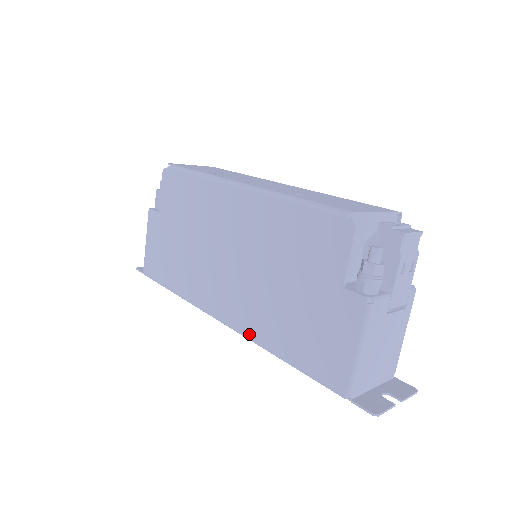
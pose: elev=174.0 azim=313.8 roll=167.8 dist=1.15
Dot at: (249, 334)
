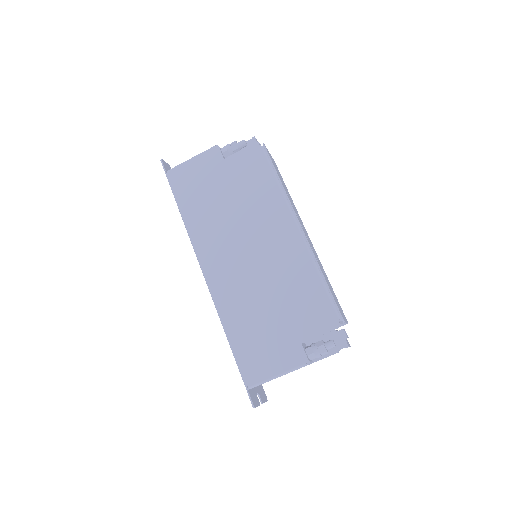
Dot at: (218, 301)
